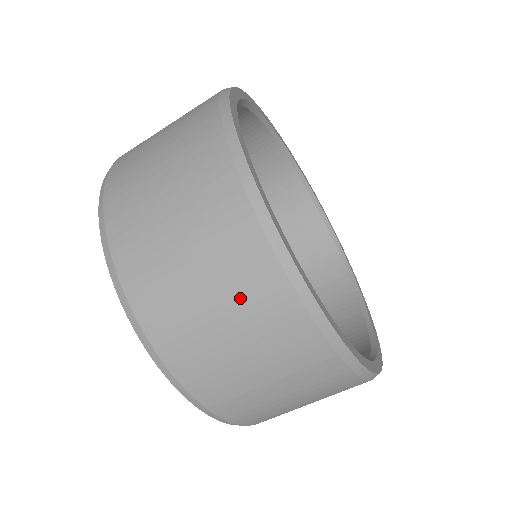
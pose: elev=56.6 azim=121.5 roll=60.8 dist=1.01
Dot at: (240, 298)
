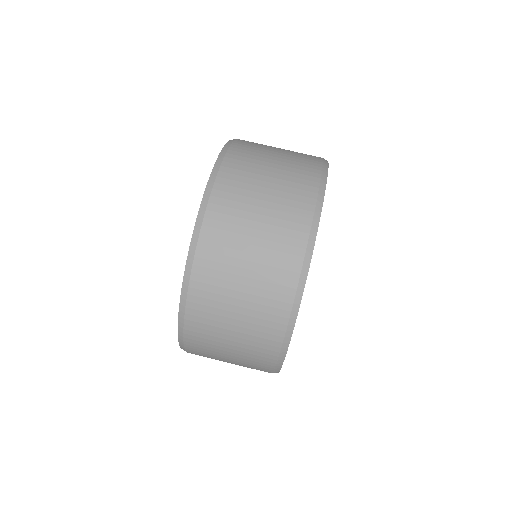
Dot at: (283, 200)
